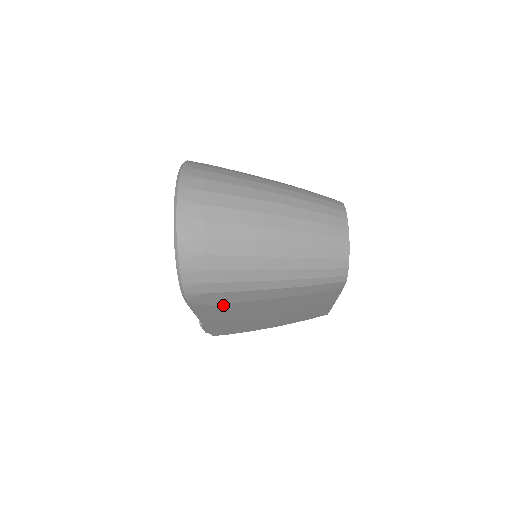
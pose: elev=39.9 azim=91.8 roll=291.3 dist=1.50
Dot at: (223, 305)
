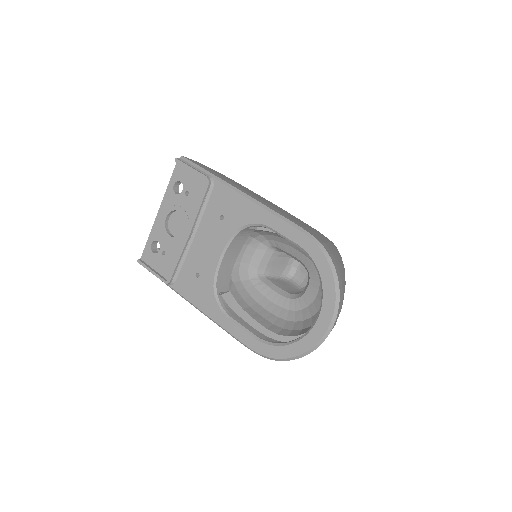
Dot at: occluded
